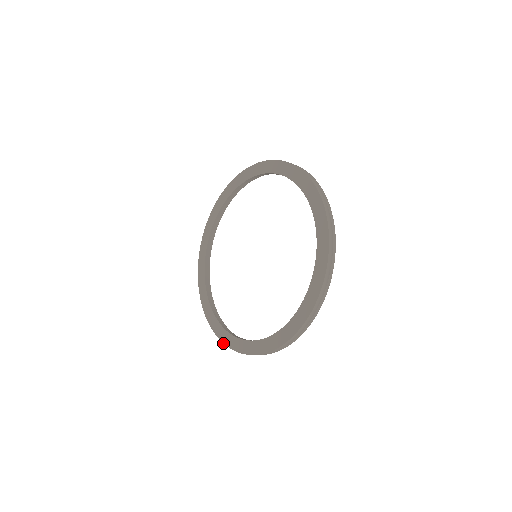
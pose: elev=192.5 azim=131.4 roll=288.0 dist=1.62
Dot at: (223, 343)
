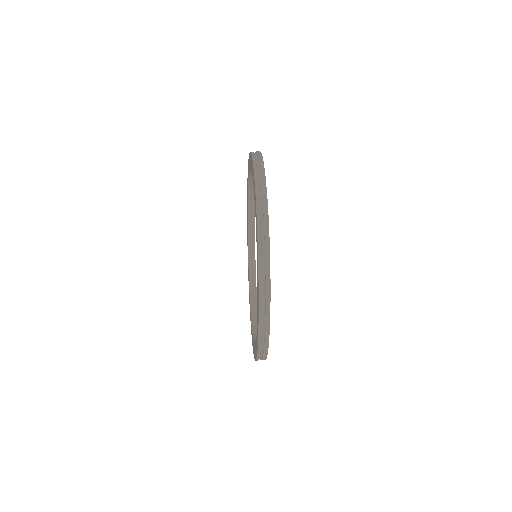
Dot at: occluded
